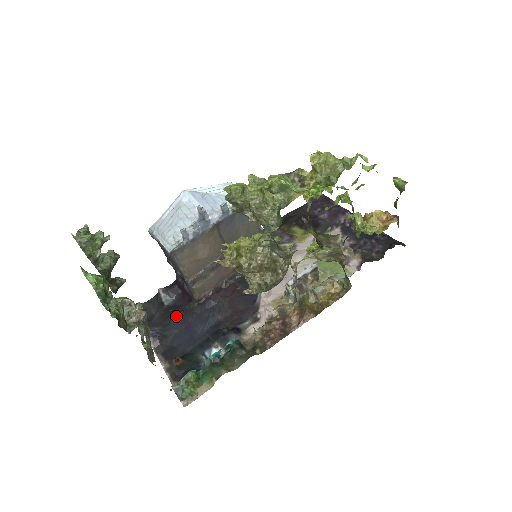
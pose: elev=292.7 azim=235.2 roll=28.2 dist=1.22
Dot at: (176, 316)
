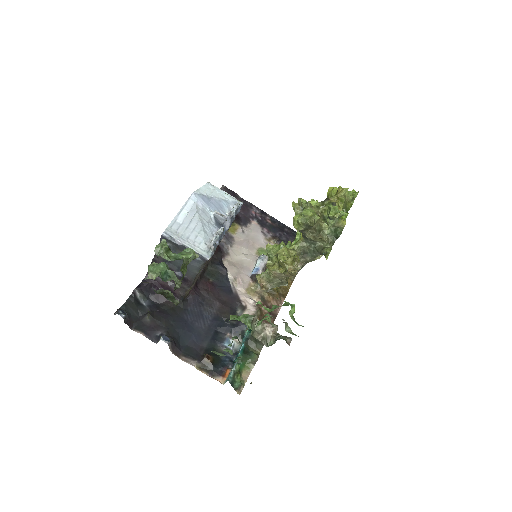
Dot at: (172, 316)
